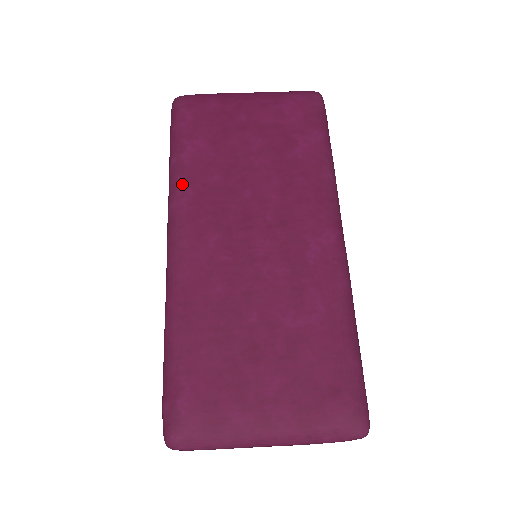
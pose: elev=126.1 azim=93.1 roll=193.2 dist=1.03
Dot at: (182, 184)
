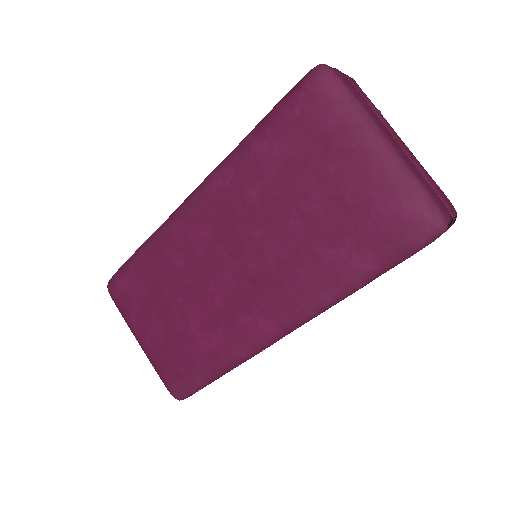
Dot at: (231, 168)
